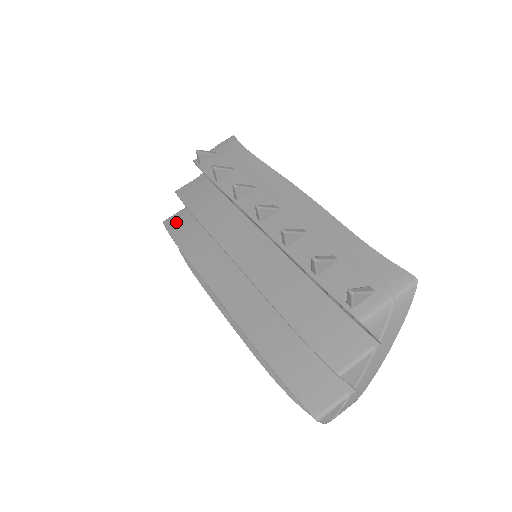
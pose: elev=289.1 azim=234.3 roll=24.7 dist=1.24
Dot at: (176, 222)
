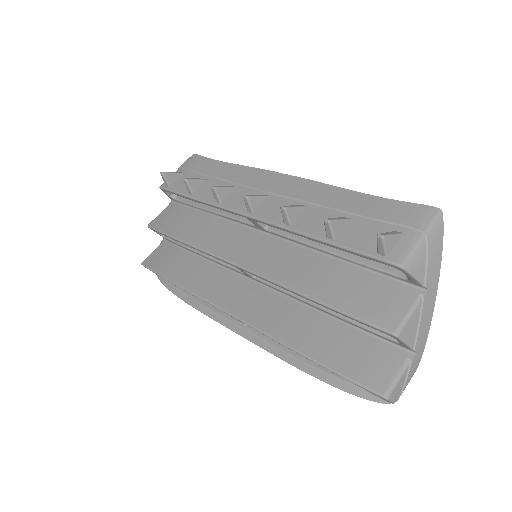
Dot at: (156, 258)
